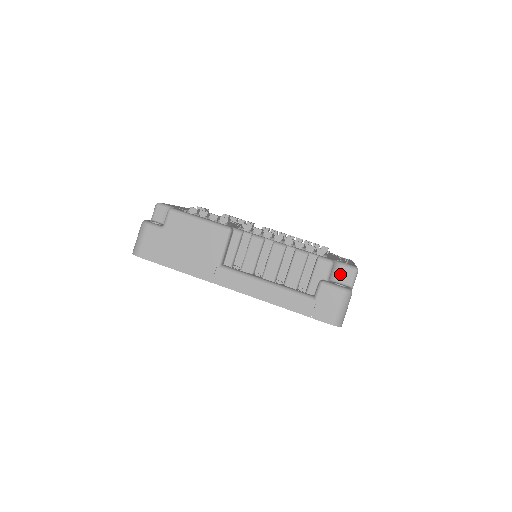
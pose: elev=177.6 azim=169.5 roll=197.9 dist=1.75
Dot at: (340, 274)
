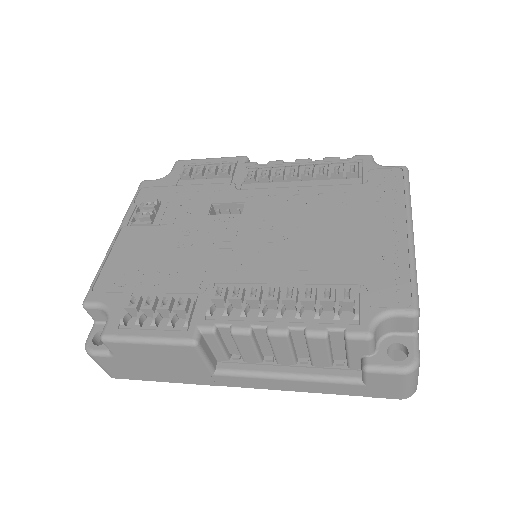
Dot at: (390, 325)
